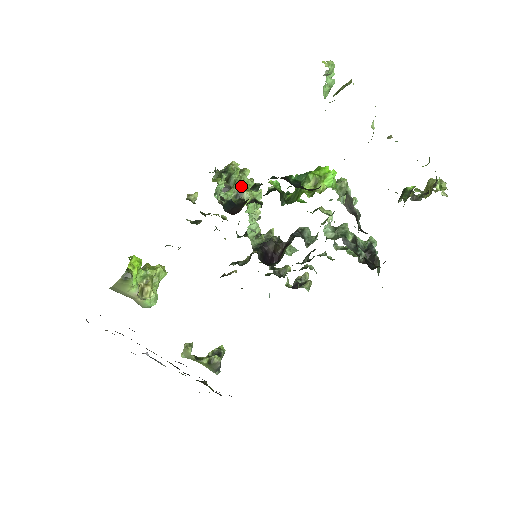
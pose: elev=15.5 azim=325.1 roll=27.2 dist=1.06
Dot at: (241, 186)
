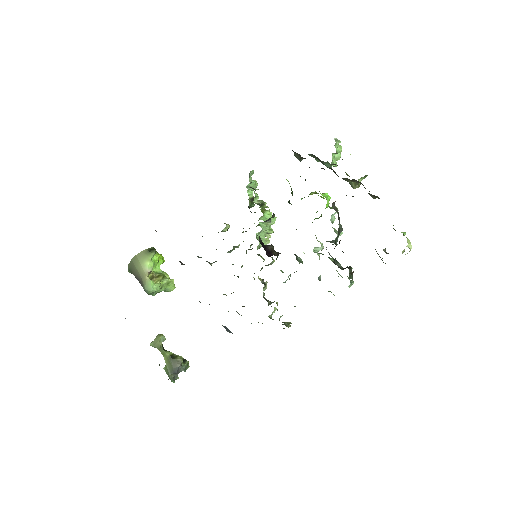
Dot at: (264, 203)
